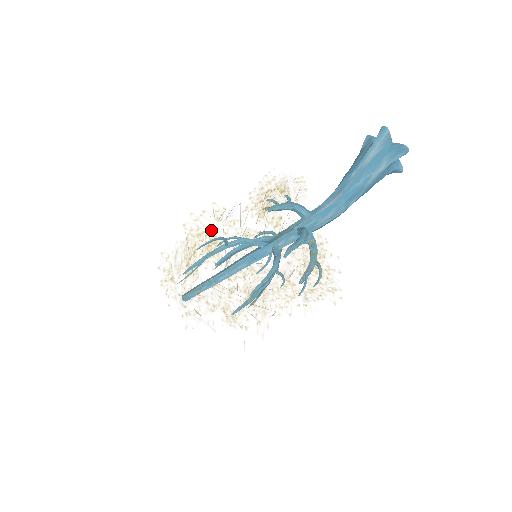
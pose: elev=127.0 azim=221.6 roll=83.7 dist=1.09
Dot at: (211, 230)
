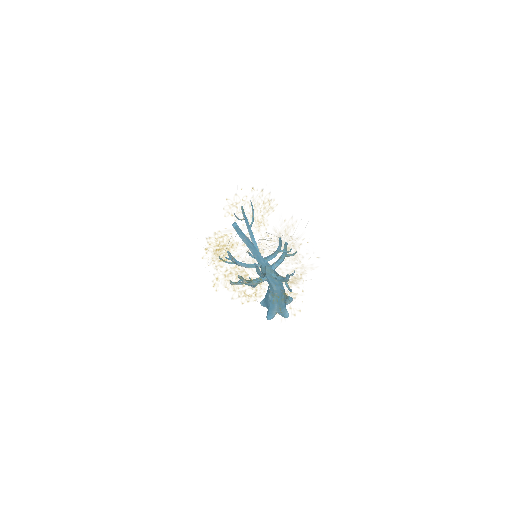
Dot at: occluded
